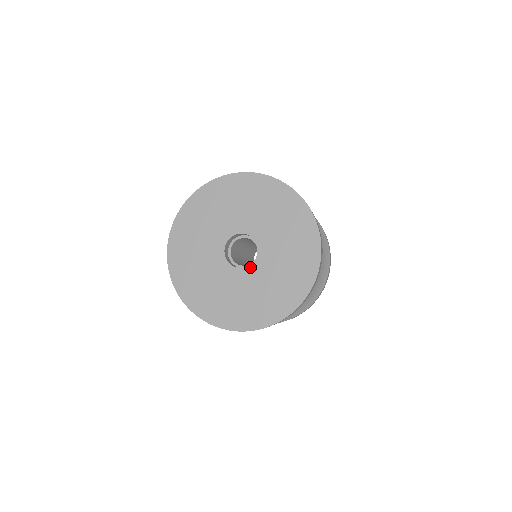
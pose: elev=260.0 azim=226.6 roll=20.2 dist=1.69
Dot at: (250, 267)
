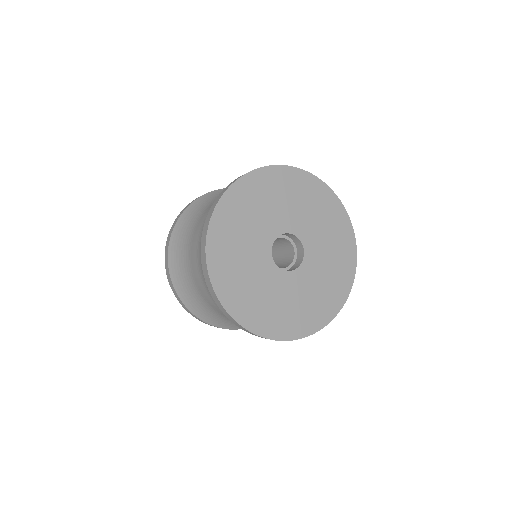
Dot at: (303, 263)
